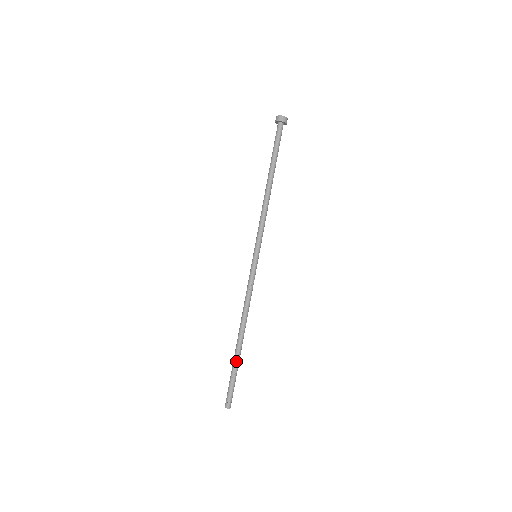
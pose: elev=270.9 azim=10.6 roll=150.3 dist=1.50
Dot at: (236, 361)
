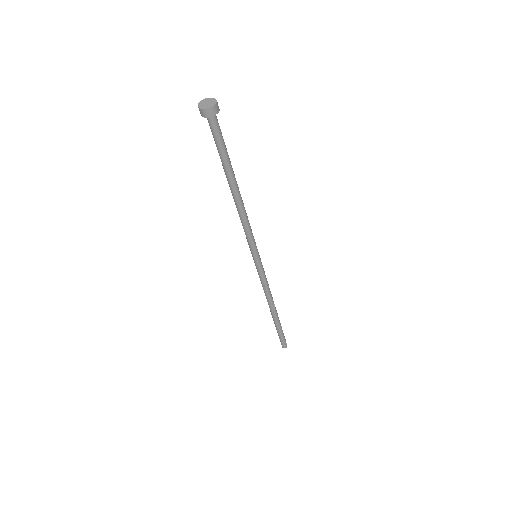
Dot at: (279, 325)
